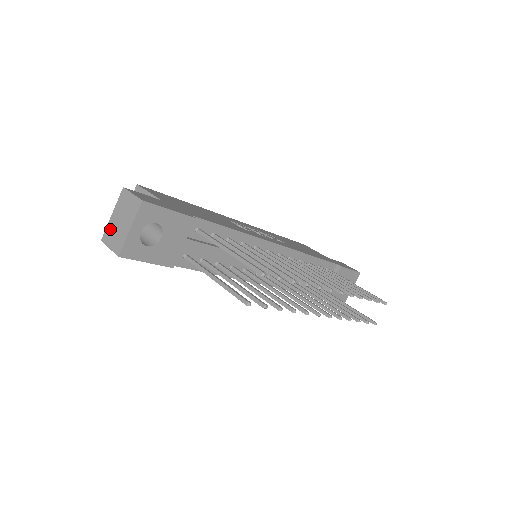
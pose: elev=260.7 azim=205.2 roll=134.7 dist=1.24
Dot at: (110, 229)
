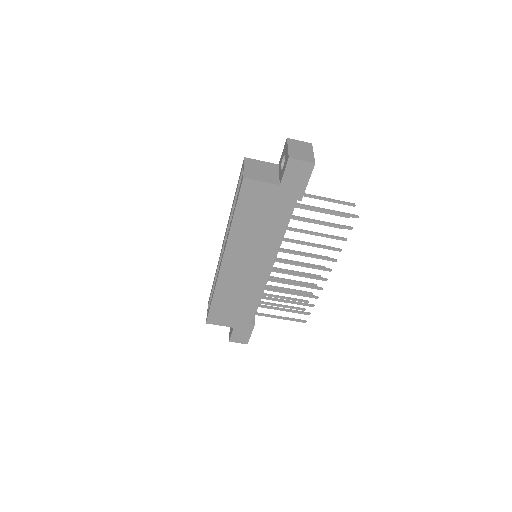
Dot at: (294, 153)
